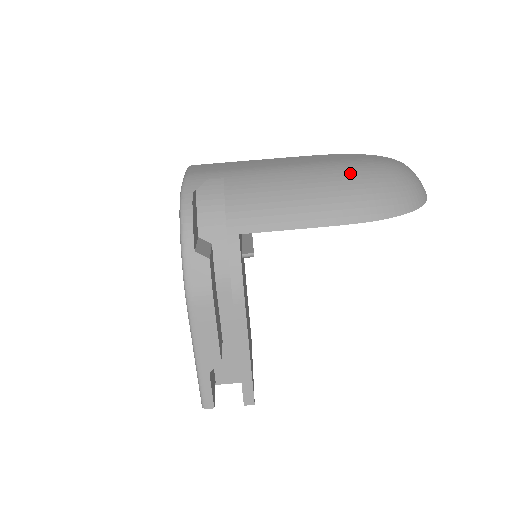
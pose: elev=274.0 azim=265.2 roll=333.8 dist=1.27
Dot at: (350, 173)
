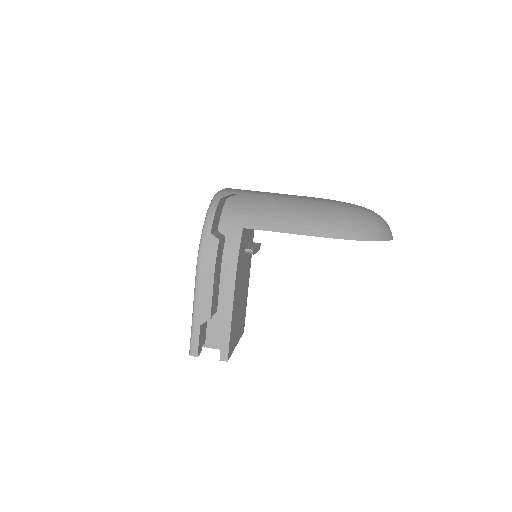
Dot at: (332, 207)
